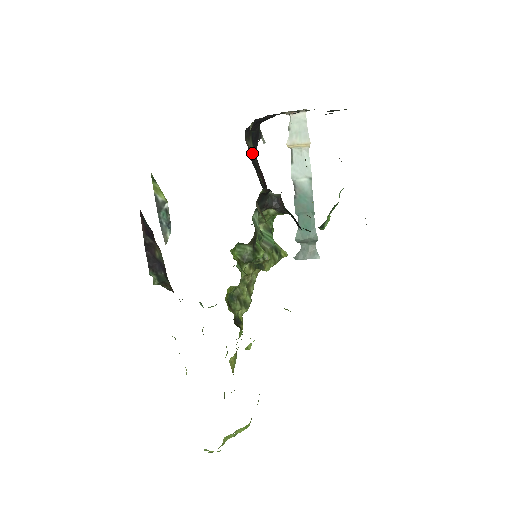
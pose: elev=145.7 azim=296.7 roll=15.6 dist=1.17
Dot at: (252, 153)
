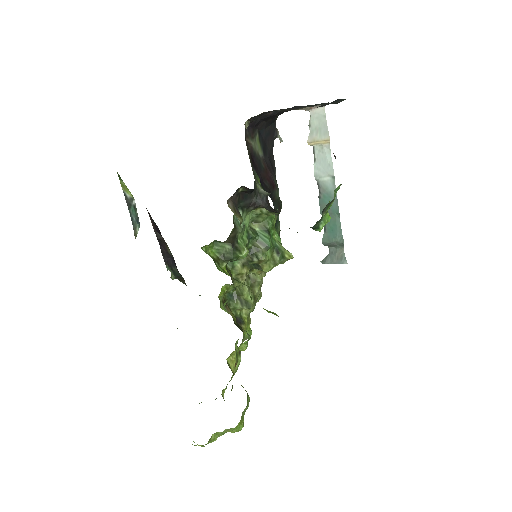
Dot at: (257, 152)
